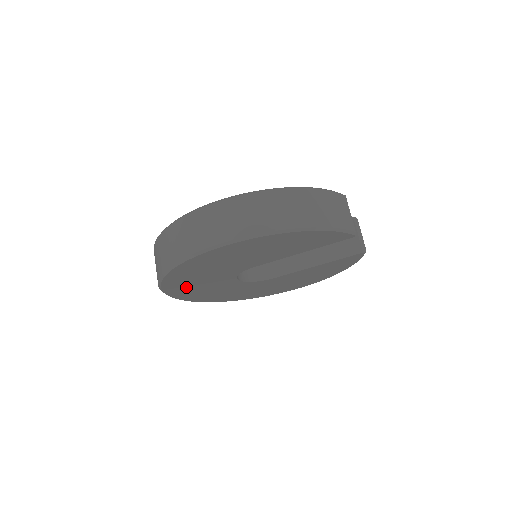
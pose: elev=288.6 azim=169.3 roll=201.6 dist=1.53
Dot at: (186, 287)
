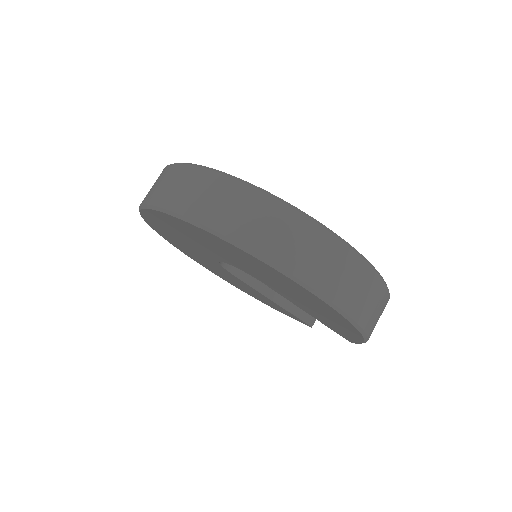
Dot at: (186, 230)
